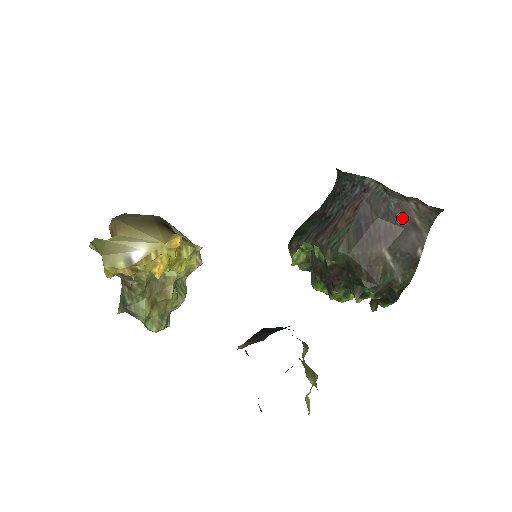
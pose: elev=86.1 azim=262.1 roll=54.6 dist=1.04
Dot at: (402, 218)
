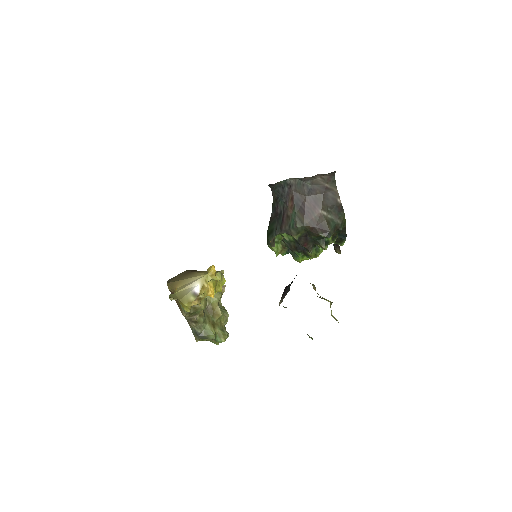
Dot at: (318, 189)
